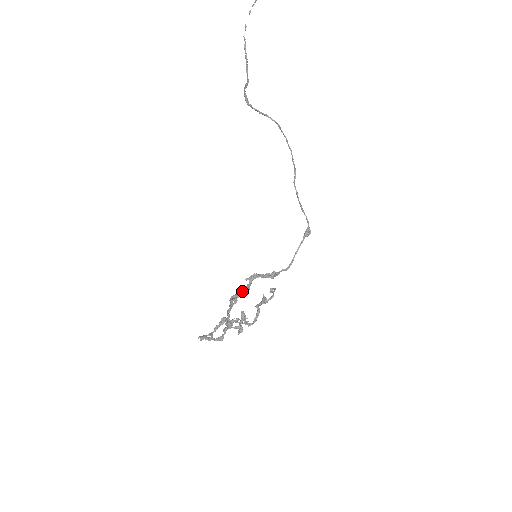
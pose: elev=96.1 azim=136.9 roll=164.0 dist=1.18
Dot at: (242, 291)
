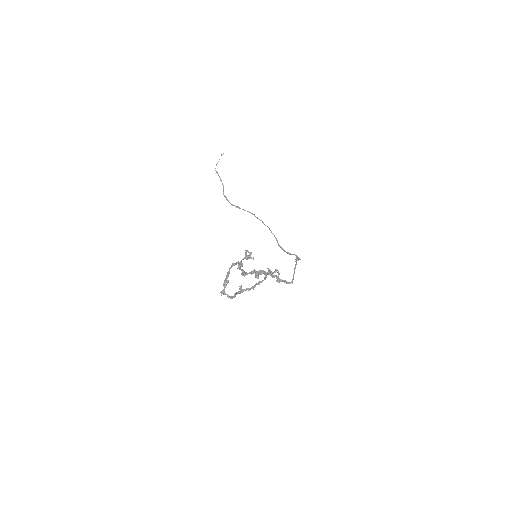
Dot at: (251, 271)
